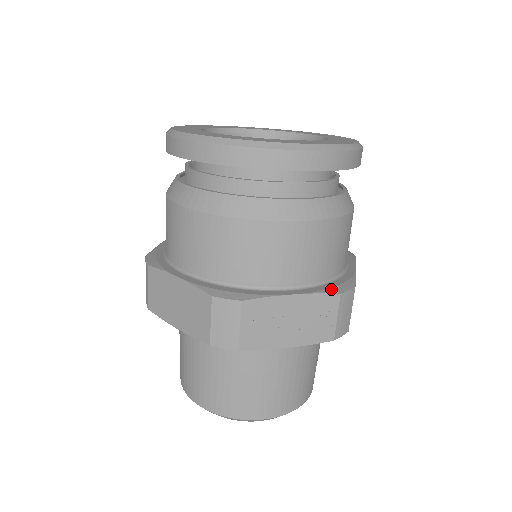
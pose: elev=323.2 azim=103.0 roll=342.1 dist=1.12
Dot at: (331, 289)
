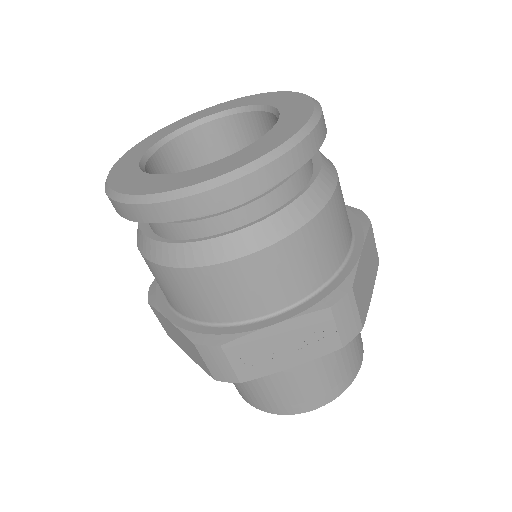
Dot at: (319, 303)
